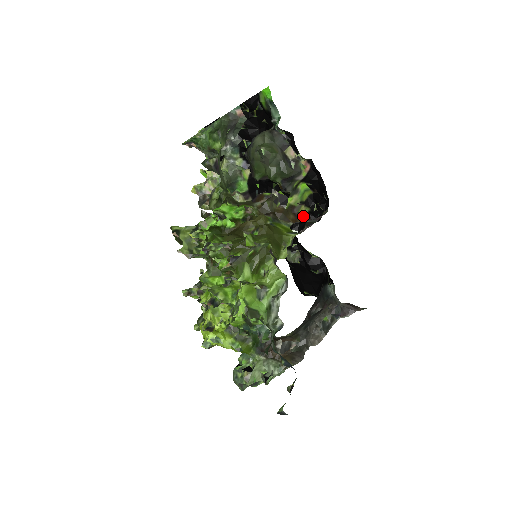
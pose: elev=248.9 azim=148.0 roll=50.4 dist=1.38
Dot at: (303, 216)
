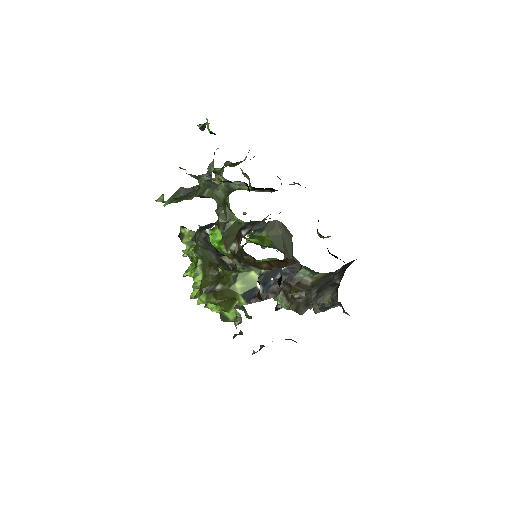
Dot at: (282, 263)
